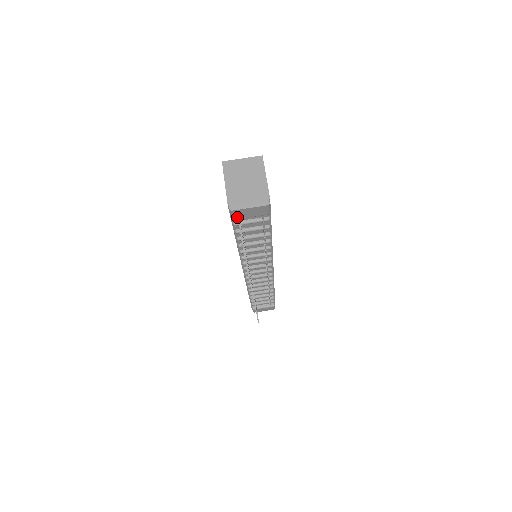
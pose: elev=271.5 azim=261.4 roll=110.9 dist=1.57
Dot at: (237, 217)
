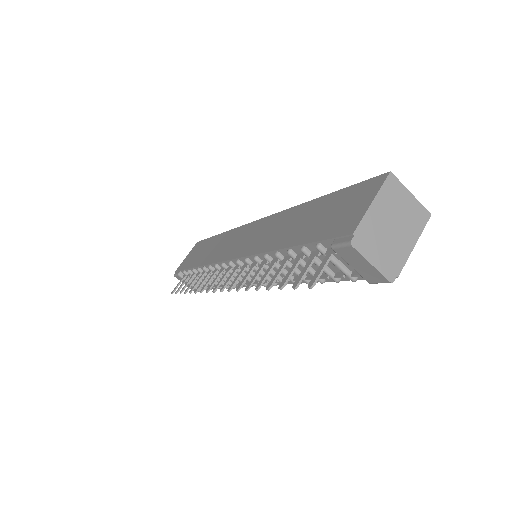
Dot at: (340, 252)
